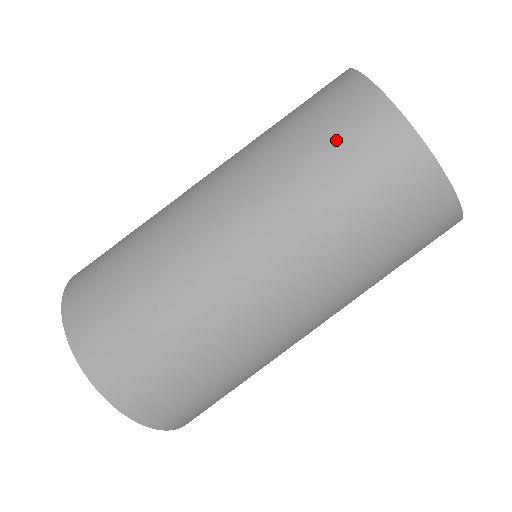
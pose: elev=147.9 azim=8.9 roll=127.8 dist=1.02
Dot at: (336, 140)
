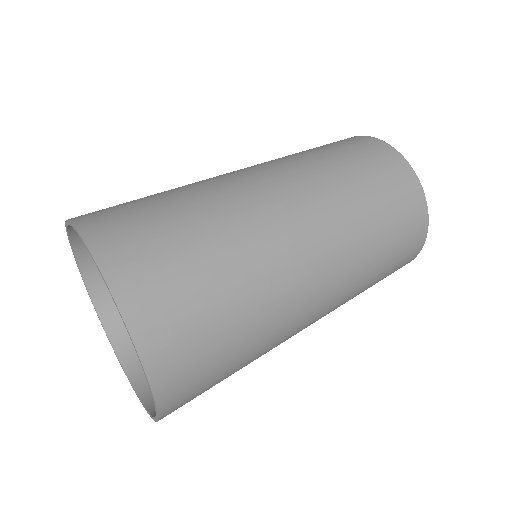
Dot at: (391, 199)
